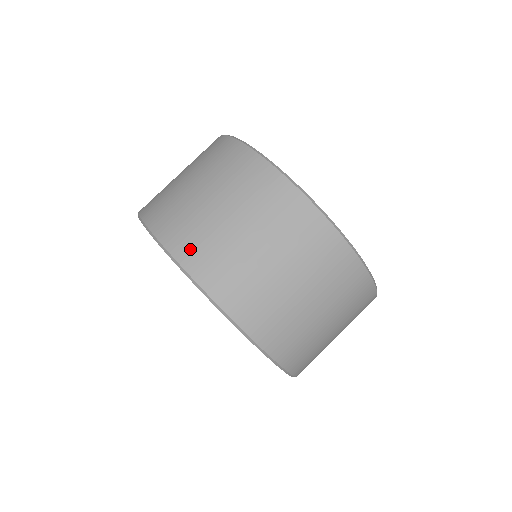
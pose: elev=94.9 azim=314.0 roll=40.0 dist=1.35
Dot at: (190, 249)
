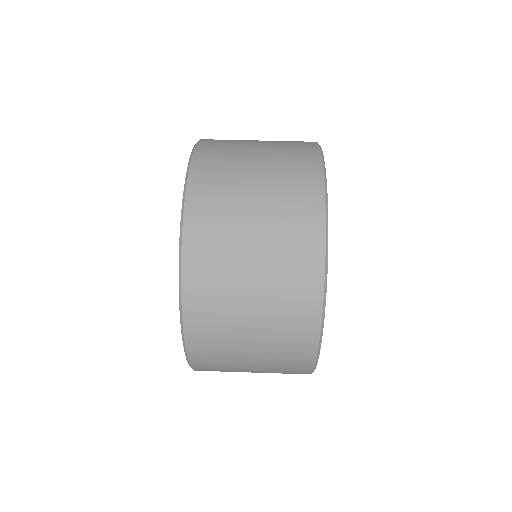
Dot at: (208, 159)
